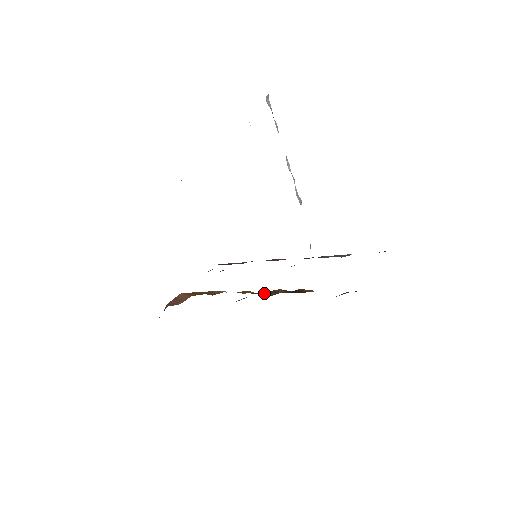
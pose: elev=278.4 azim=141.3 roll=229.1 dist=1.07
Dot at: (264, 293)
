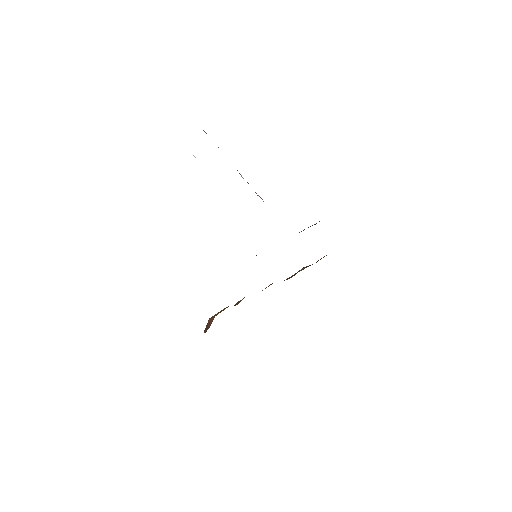
Dot at: (289, 277)
